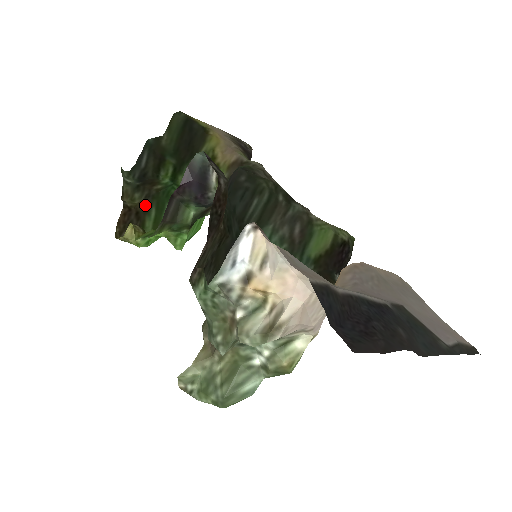
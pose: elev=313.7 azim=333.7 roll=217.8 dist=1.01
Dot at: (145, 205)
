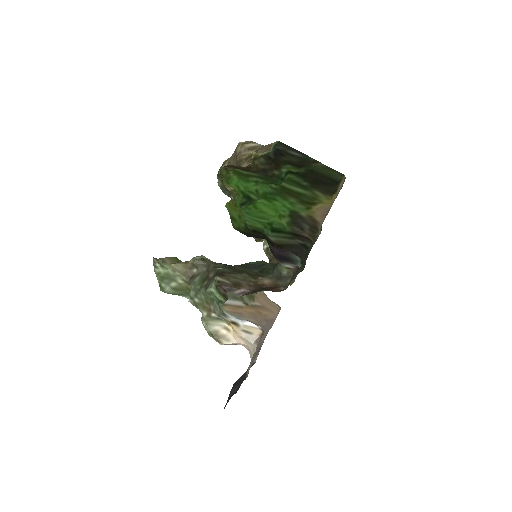
Dot at: (257, 172)
